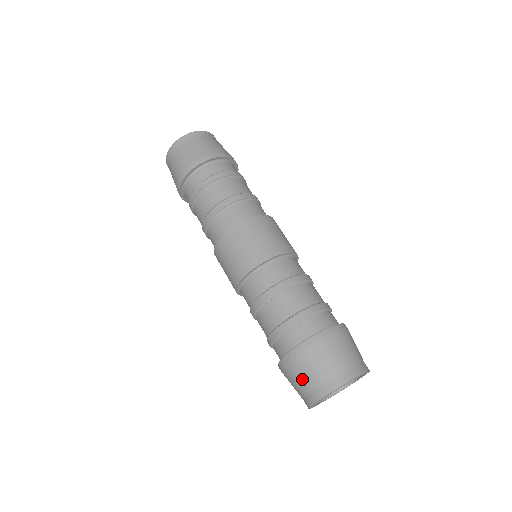
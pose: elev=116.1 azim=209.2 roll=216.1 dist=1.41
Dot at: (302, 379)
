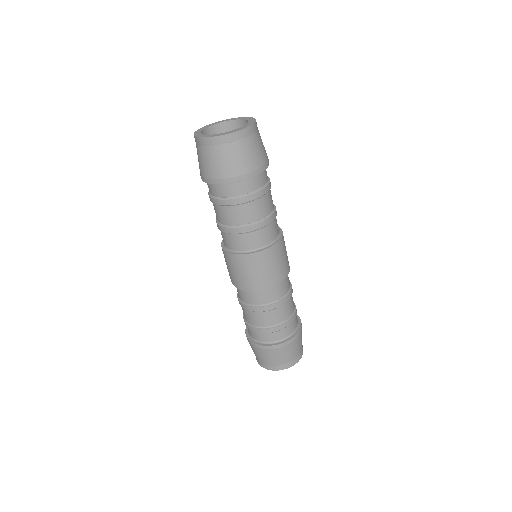
Dot at: occluded
